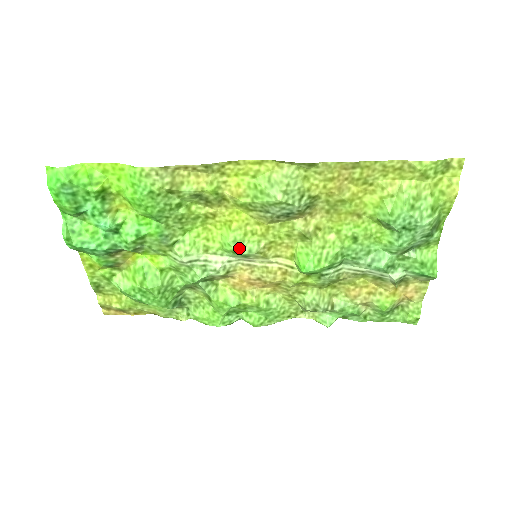
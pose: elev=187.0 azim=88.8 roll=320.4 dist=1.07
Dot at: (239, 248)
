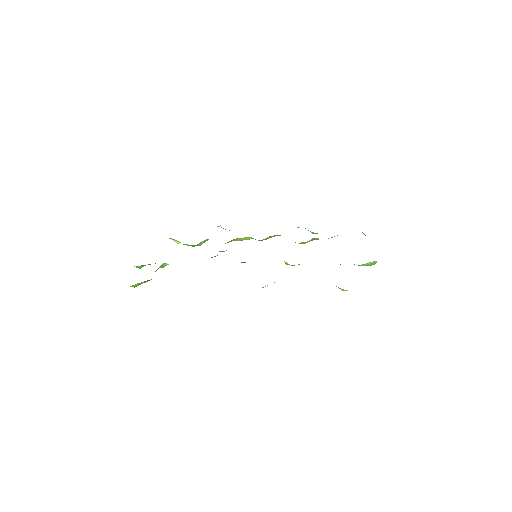
Dot at: occluded
